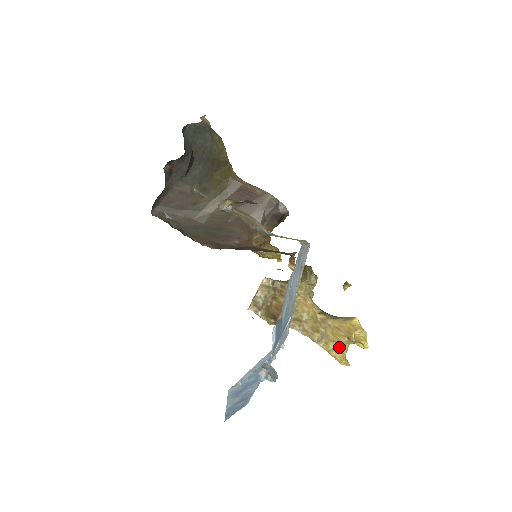
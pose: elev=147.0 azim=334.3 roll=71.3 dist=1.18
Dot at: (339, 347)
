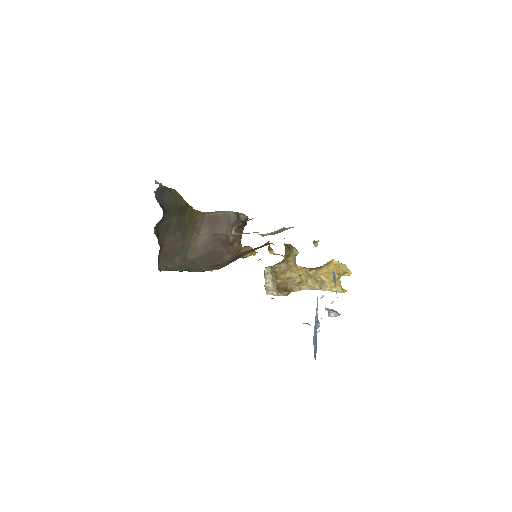
Dot at: occluded
